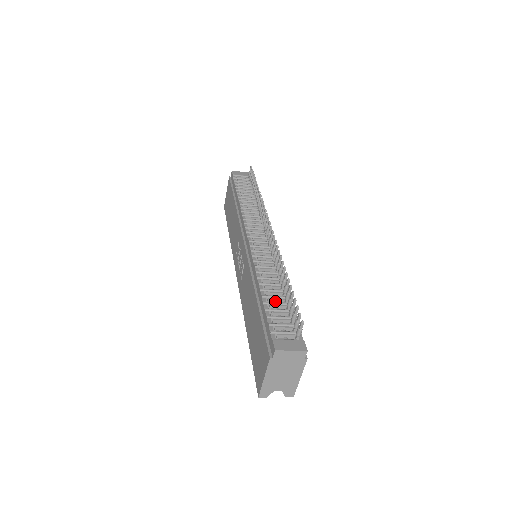
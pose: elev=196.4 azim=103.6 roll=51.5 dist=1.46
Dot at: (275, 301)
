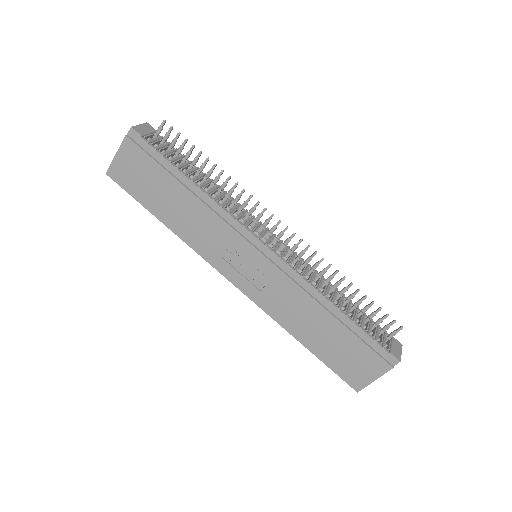
Dot at: (349, 312)
